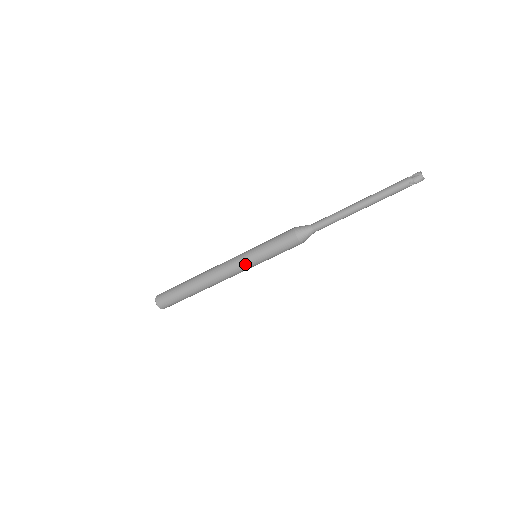
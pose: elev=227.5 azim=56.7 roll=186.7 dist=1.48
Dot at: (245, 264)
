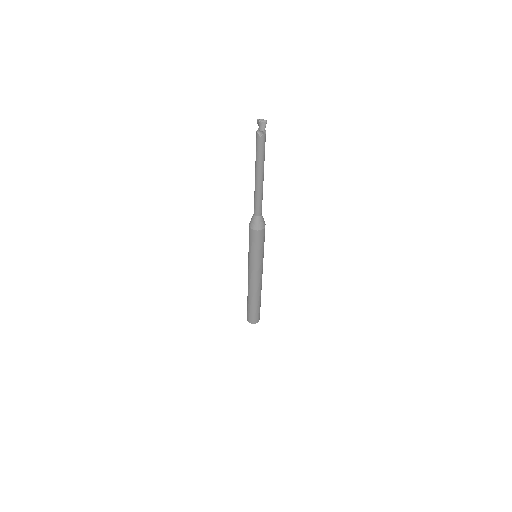
Dot at: (253, 268)
